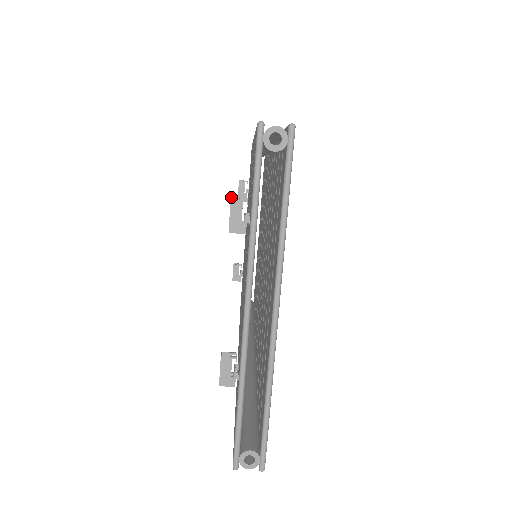
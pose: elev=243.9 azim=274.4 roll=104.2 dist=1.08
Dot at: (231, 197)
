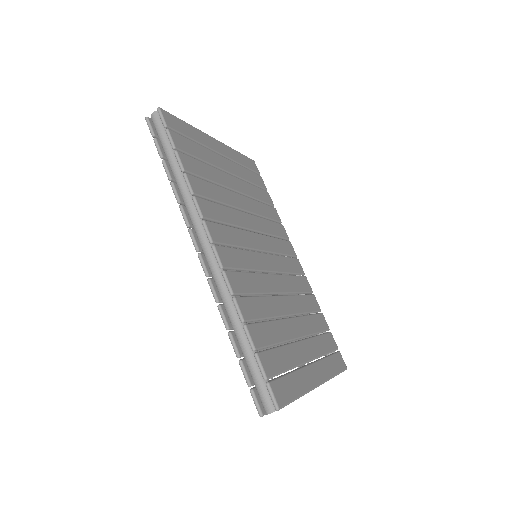
Dot at: occluded
